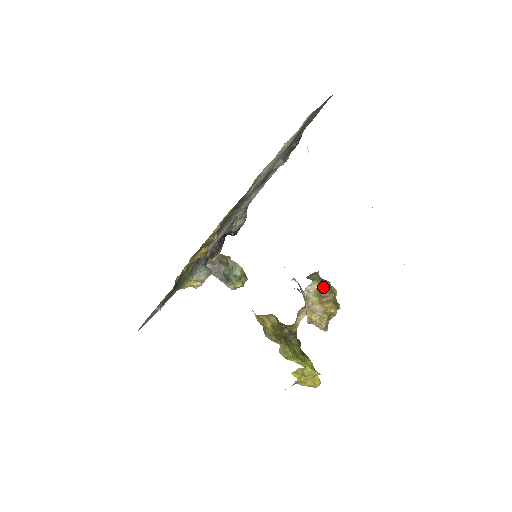
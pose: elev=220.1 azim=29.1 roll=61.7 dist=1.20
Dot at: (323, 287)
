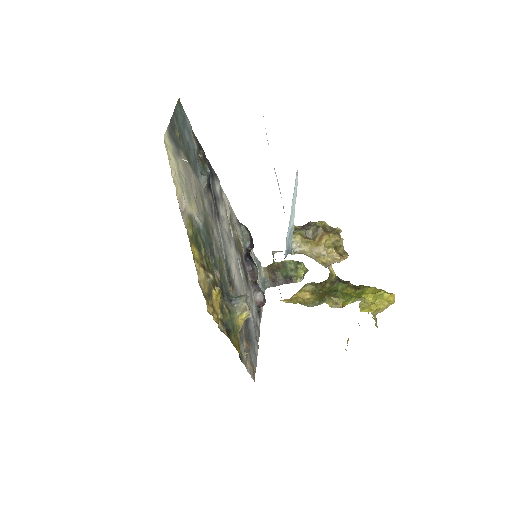
Dot at: (308, 231)
